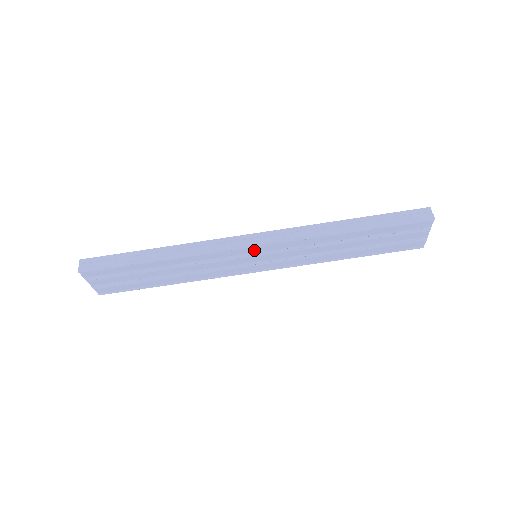
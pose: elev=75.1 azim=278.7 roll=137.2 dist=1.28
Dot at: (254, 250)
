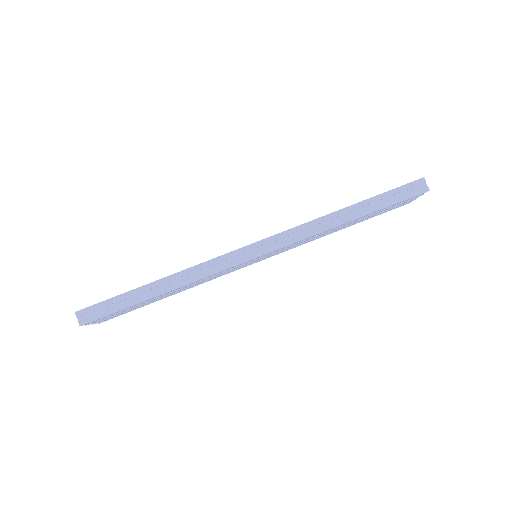
Dot at: (257, 258)
